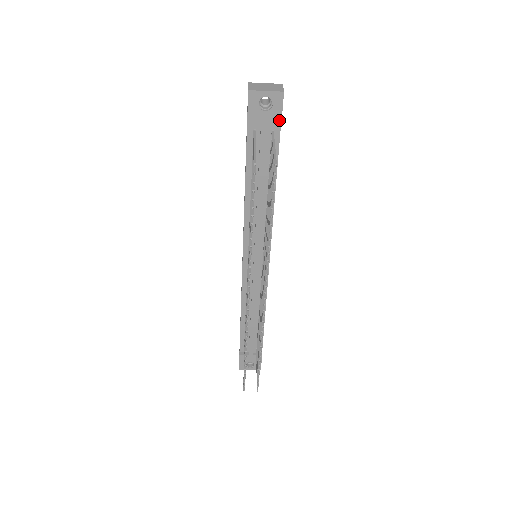
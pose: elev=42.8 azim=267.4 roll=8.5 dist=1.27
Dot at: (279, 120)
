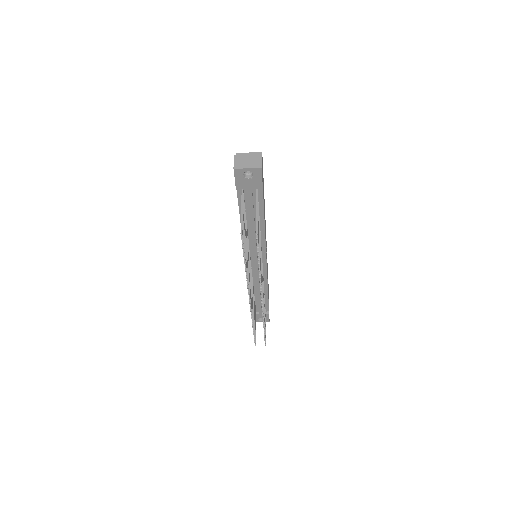
Dot at: (260, 184)
